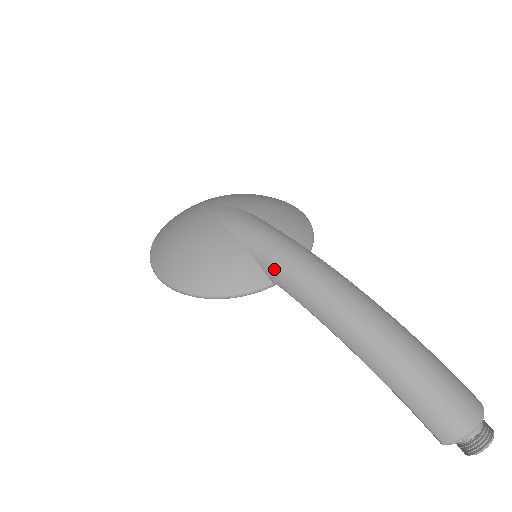
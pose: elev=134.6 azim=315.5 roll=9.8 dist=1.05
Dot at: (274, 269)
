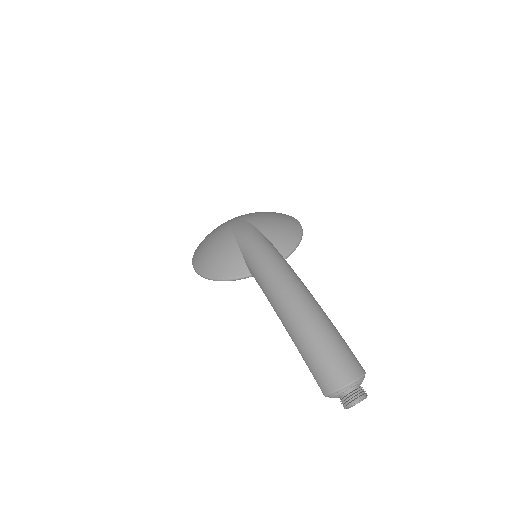
Dot at: (250, 264)
